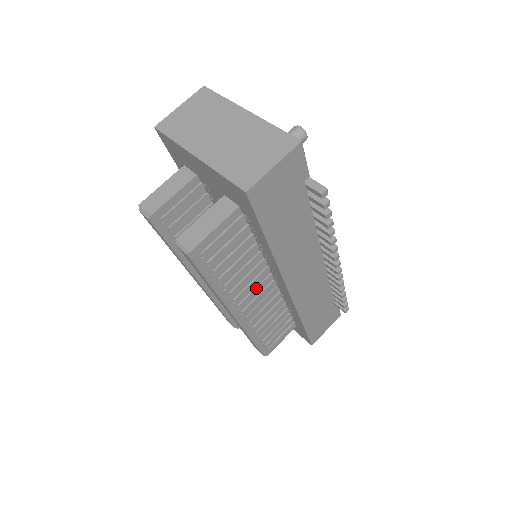
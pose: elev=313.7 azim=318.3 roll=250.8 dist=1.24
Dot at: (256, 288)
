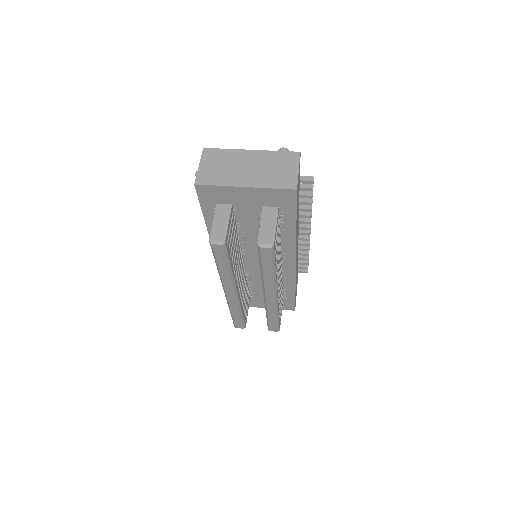
Dot at: occluded
